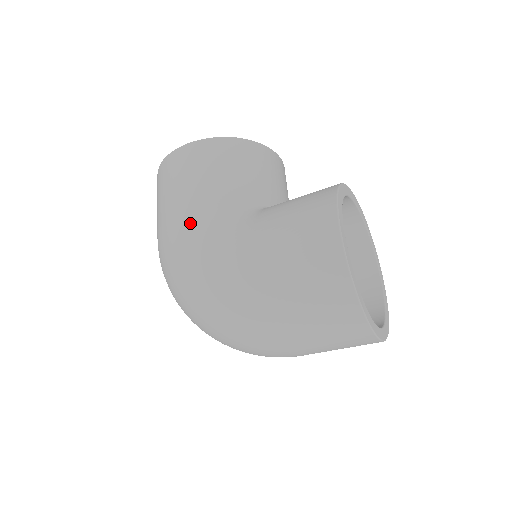
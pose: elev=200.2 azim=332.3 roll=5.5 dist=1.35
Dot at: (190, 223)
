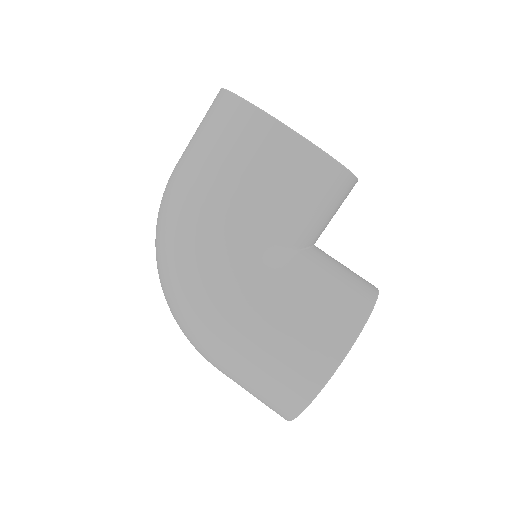
Dot at: (217, 225)
